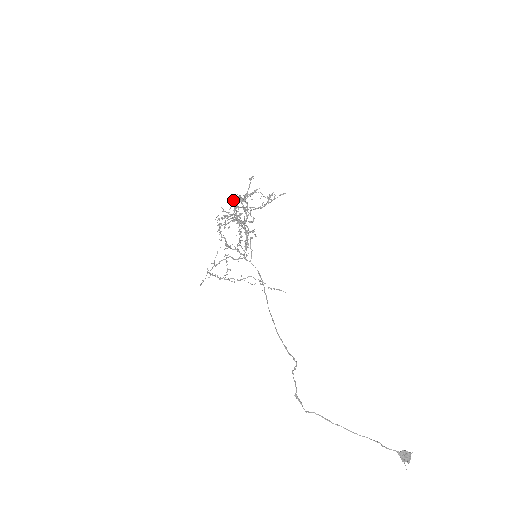
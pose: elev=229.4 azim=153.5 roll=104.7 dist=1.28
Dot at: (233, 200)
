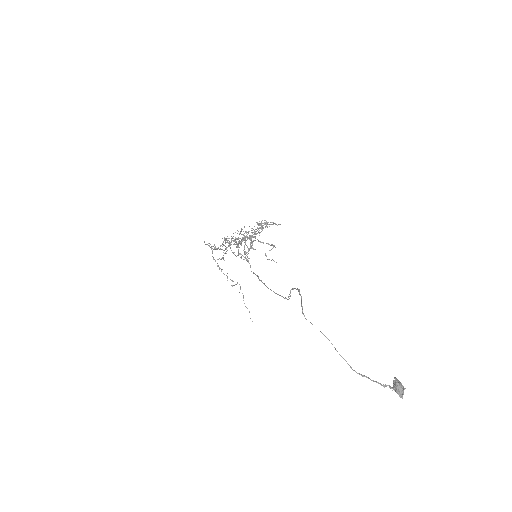
Dot at: (244, 233)
